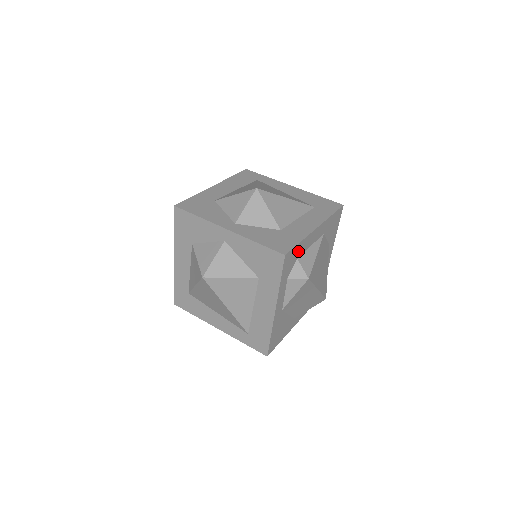
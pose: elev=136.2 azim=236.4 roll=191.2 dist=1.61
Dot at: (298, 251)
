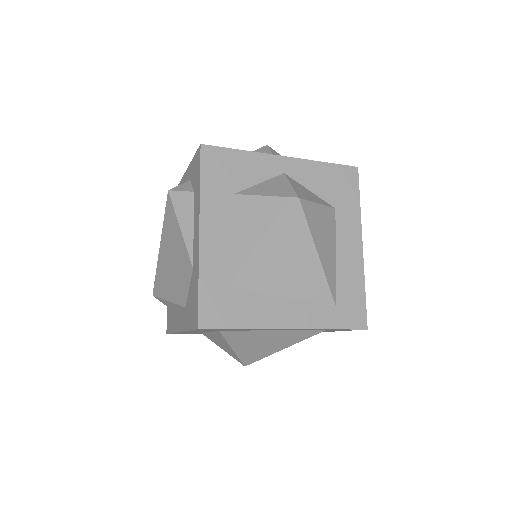
Dot at: occluded
